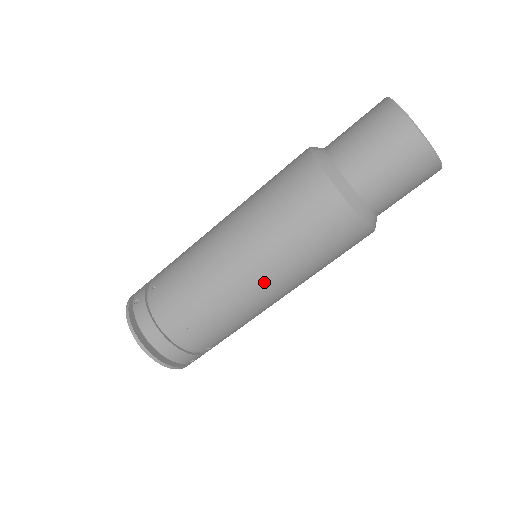
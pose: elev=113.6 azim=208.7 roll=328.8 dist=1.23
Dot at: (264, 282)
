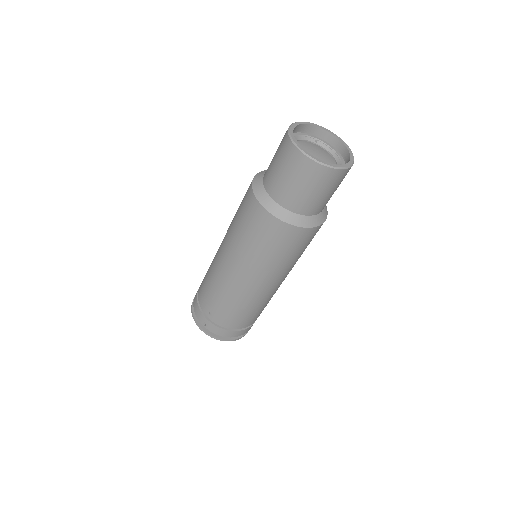
Dot at: (281, 281)
